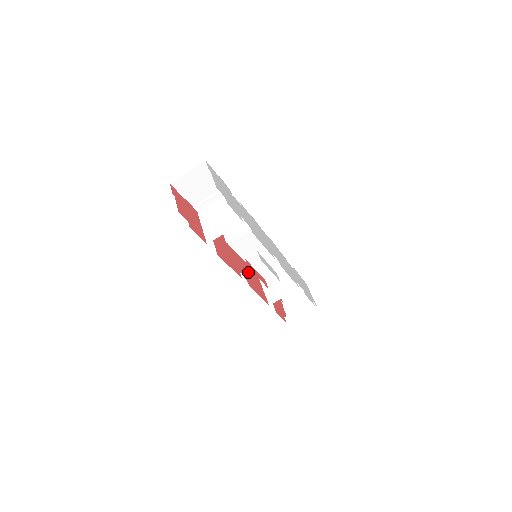
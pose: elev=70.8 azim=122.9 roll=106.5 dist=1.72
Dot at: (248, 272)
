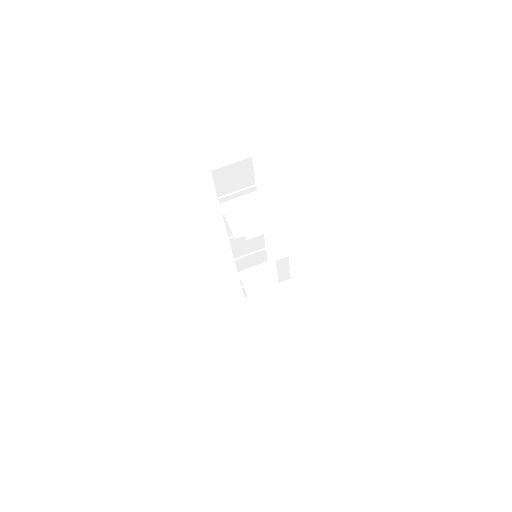
Dot at: (251, 271)
